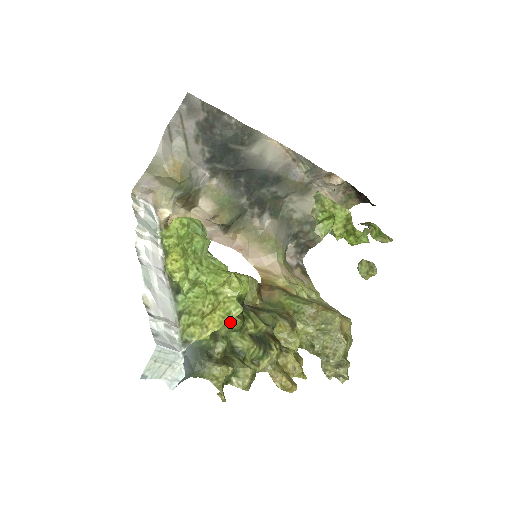
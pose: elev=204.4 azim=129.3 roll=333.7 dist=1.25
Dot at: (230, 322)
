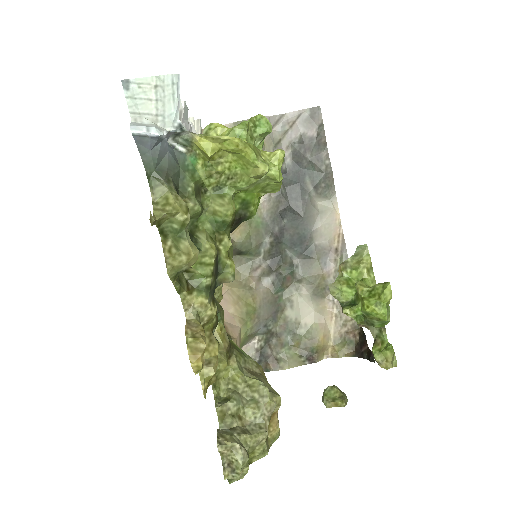
Dot at: (225, 199)
